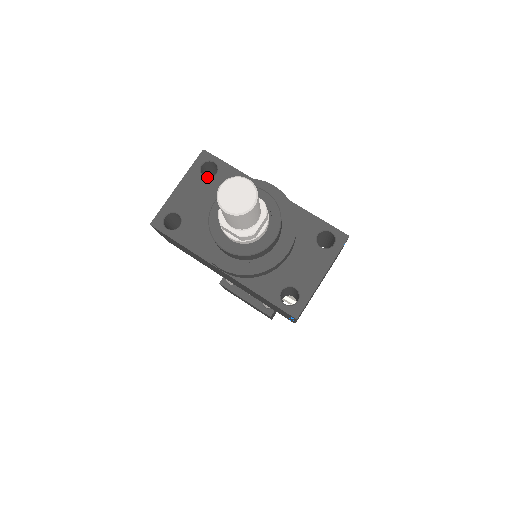
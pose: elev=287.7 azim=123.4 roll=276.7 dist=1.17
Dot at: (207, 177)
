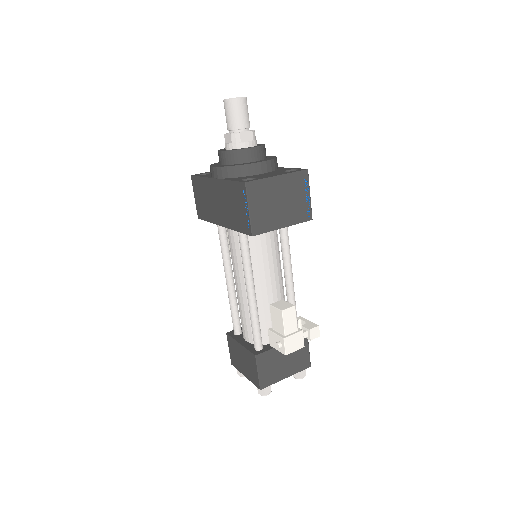
Dot at: occluded
